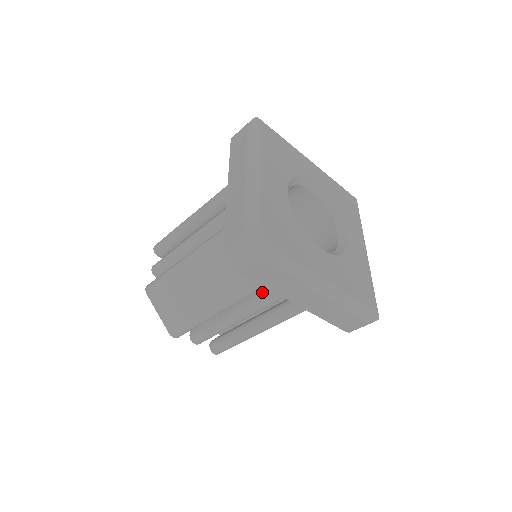
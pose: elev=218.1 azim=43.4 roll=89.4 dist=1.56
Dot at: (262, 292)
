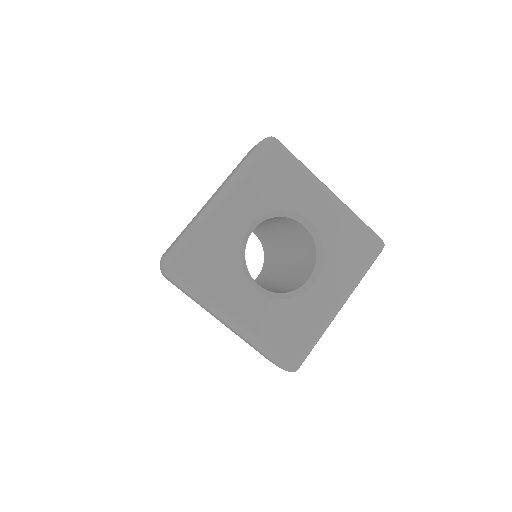
Dot at: occluded
